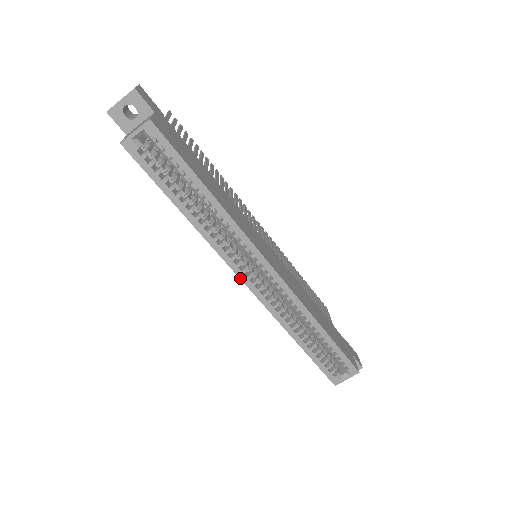
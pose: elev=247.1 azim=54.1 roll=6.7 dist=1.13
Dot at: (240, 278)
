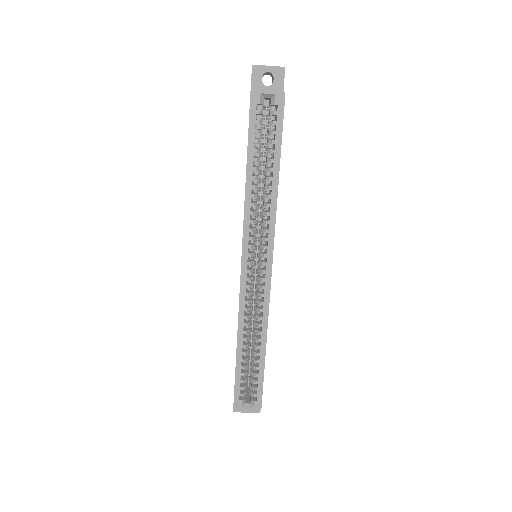
Dot at: (242, 258)
